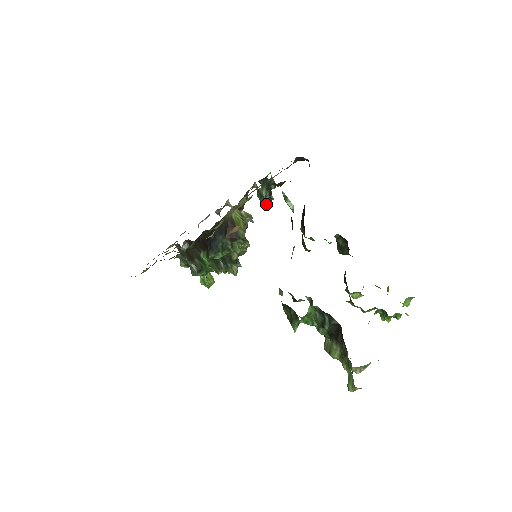
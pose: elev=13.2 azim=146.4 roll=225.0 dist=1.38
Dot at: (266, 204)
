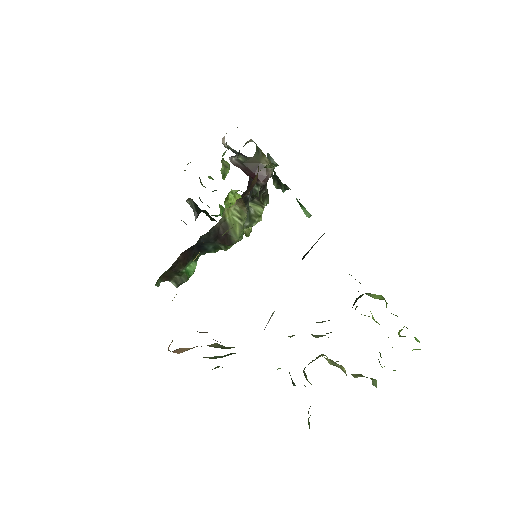
Dot at: (281, 189)
